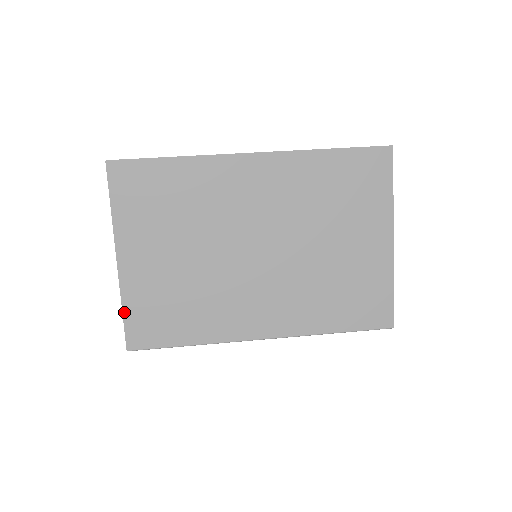
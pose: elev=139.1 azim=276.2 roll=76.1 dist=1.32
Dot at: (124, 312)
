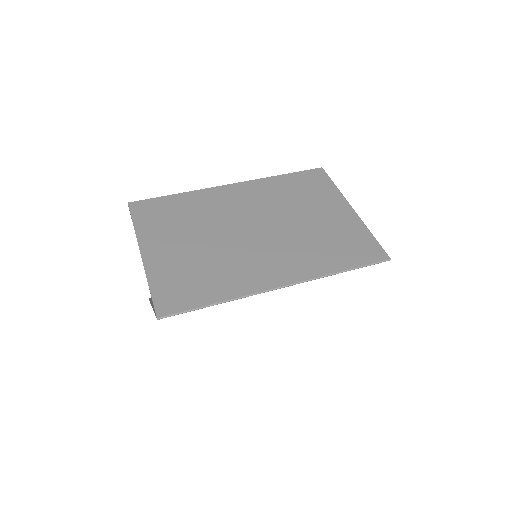
Dot at: (151, 288)
